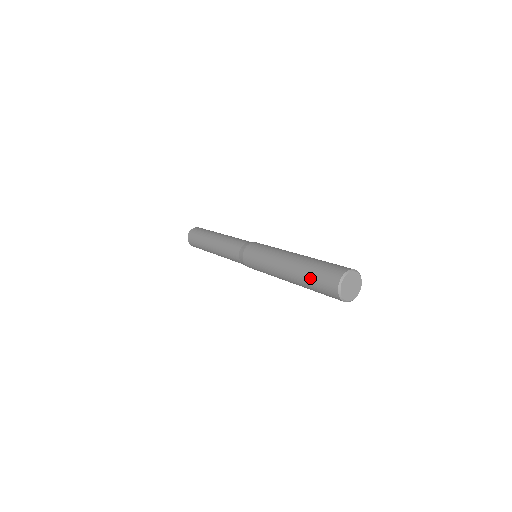
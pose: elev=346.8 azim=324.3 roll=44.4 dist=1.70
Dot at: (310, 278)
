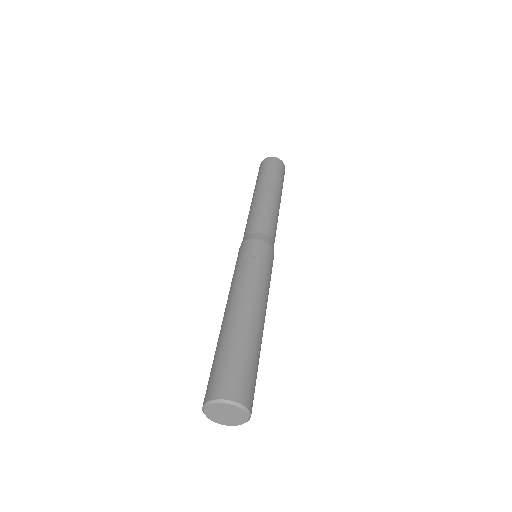
Dot at: occluded
